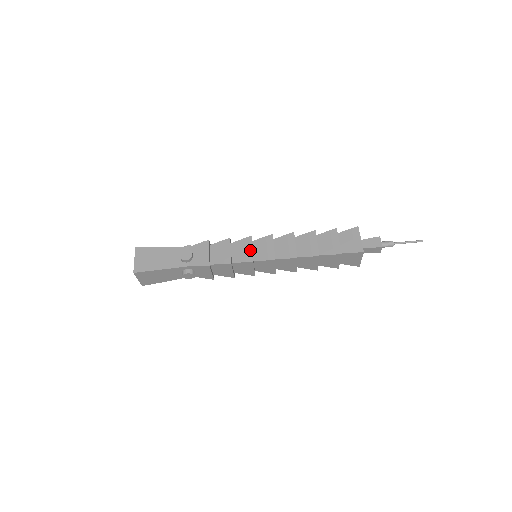
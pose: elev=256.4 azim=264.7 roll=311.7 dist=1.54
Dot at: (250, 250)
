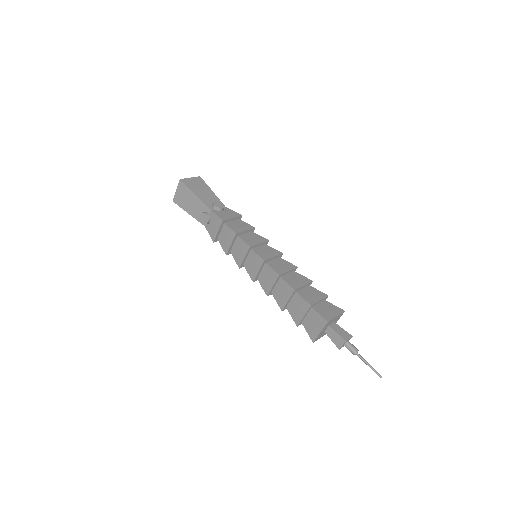
Dot at: (257, 242)
